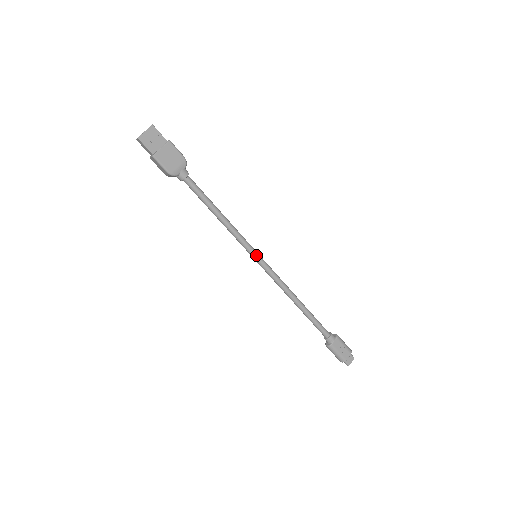
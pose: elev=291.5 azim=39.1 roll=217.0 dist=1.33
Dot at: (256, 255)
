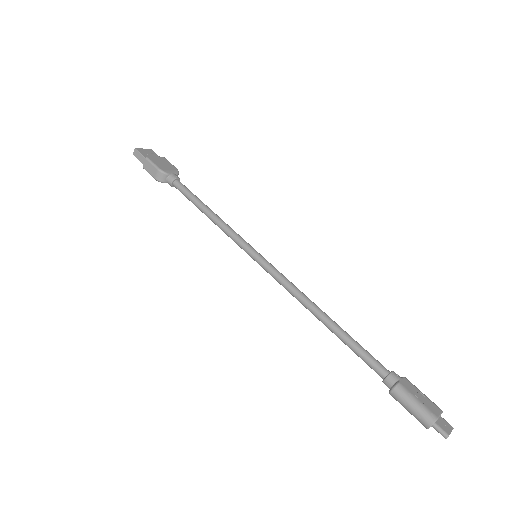
Dot at: (256, 251)
